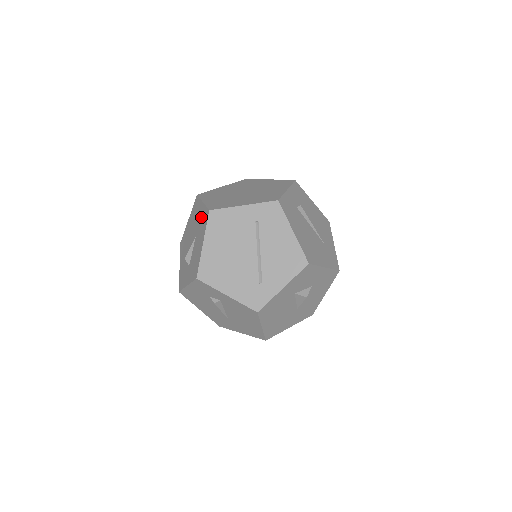
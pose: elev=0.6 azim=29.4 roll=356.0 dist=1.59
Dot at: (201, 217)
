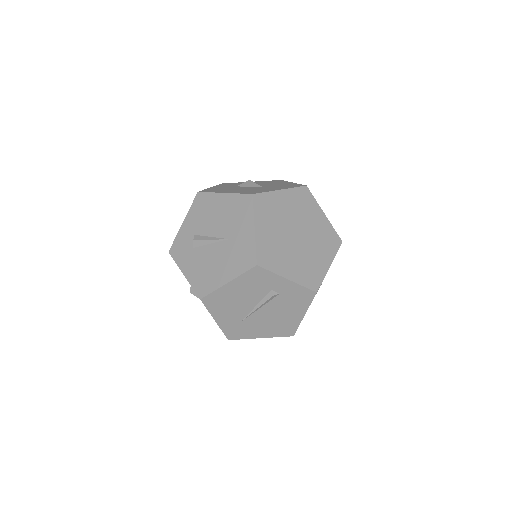
Dot at: occluded
